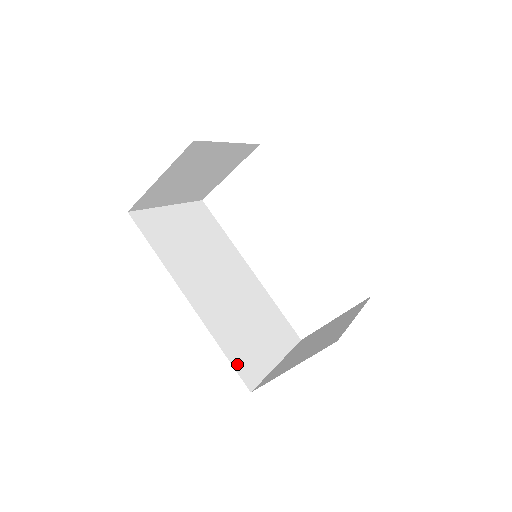
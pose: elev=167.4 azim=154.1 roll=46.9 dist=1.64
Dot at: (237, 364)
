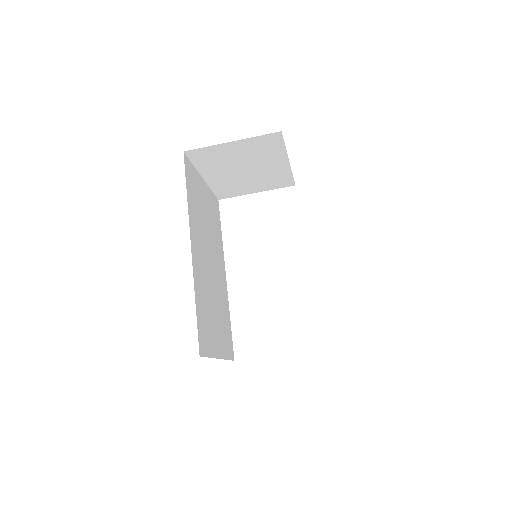
Dot at: (200, 326)
